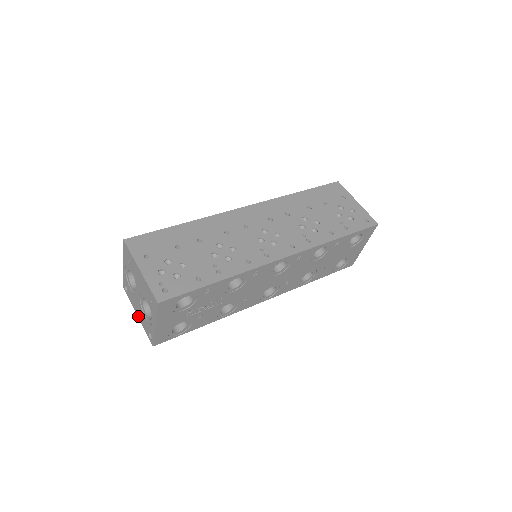
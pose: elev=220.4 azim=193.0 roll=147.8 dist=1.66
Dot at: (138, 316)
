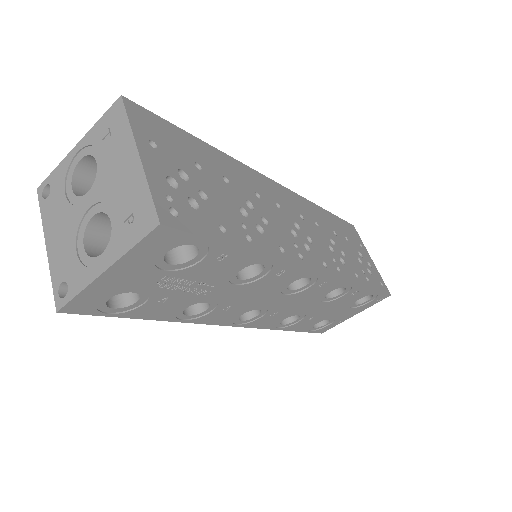
Dot at: (48, 246)
